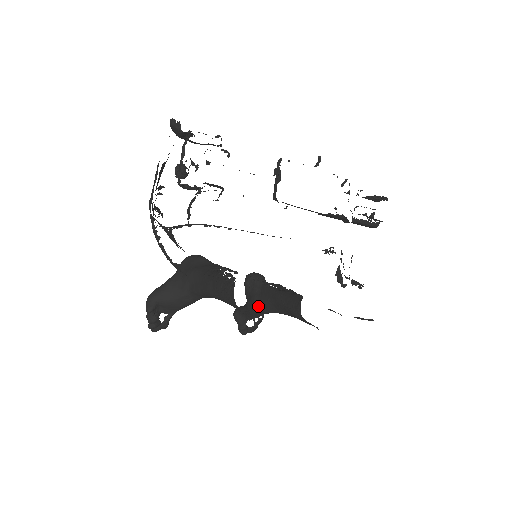
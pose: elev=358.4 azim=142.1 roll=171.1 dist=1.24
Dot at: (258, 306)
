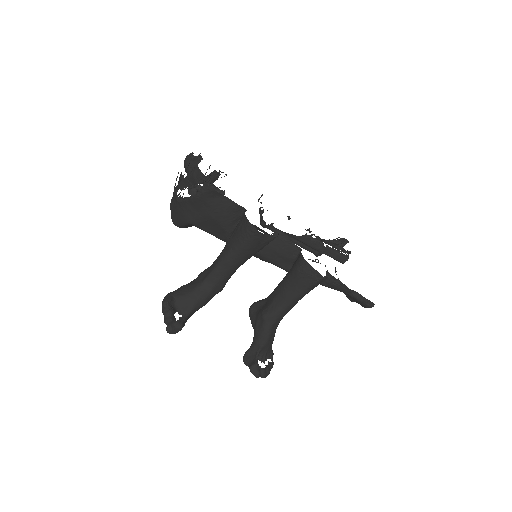
Dot at: (266, 311)
